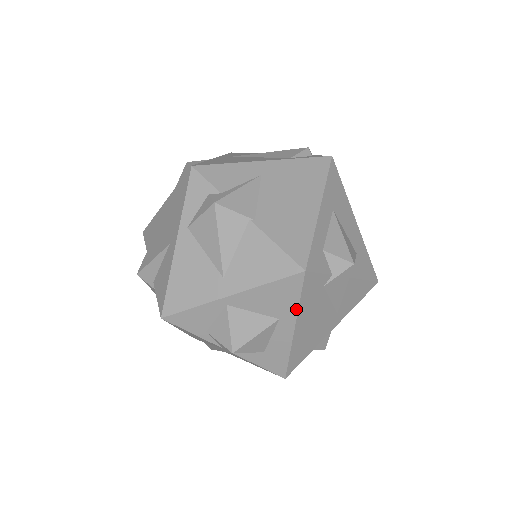
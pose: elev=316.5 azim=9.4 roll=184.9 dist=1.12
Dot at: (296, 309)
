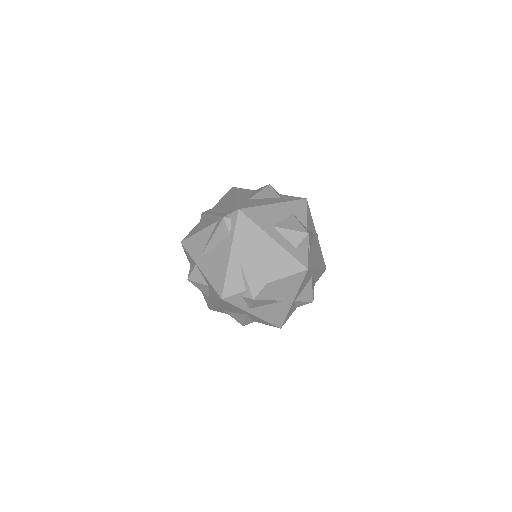
Dot at: (314, 270)
